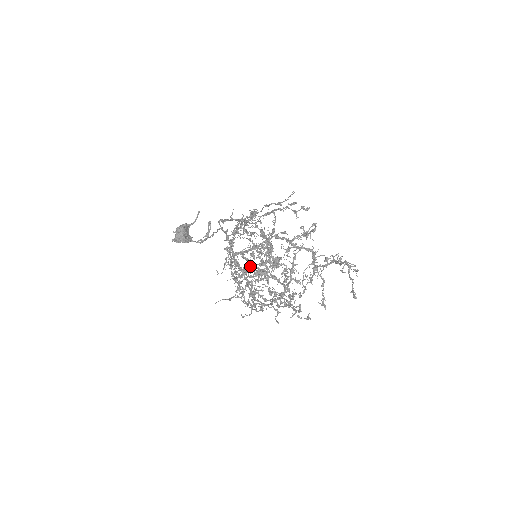
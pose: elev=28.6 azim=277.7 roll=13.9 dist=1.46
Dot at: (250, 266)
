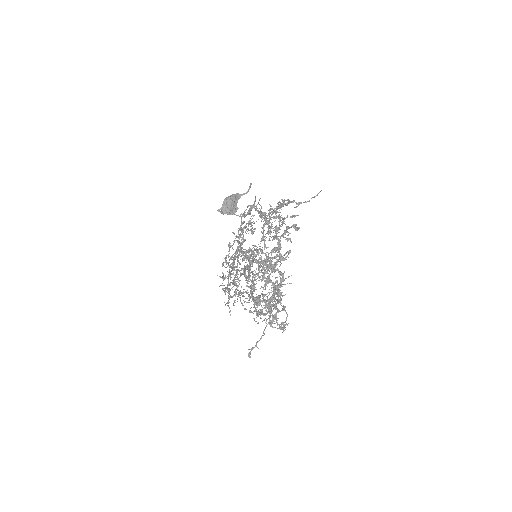
Dot at: (255, 261)
